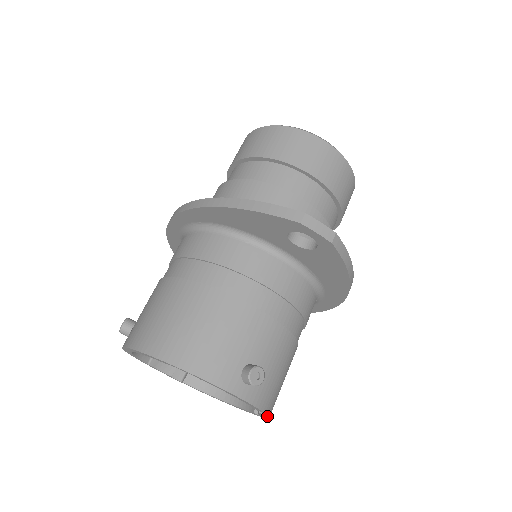
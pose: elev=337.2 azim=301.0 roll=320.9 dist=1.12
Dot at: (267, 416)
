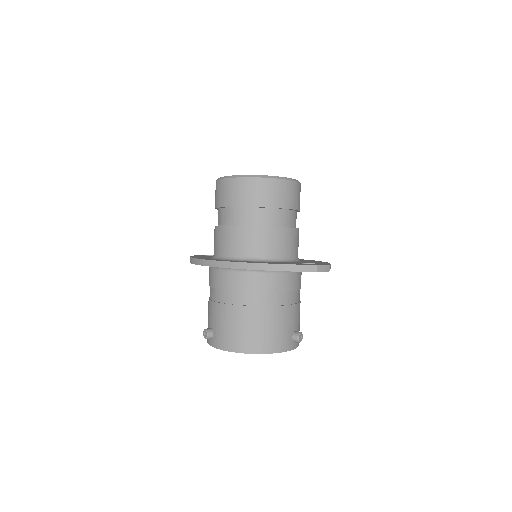
Dot at: occluded
